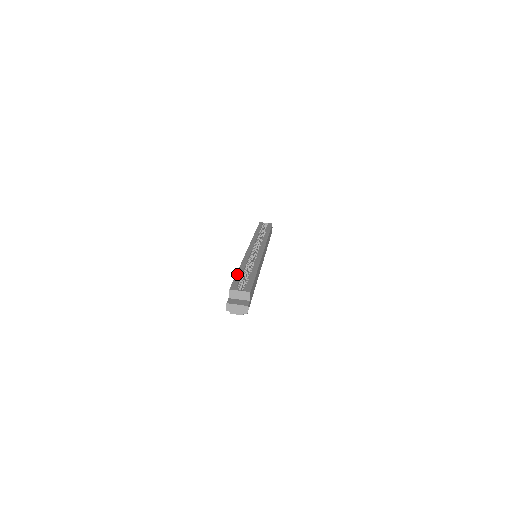
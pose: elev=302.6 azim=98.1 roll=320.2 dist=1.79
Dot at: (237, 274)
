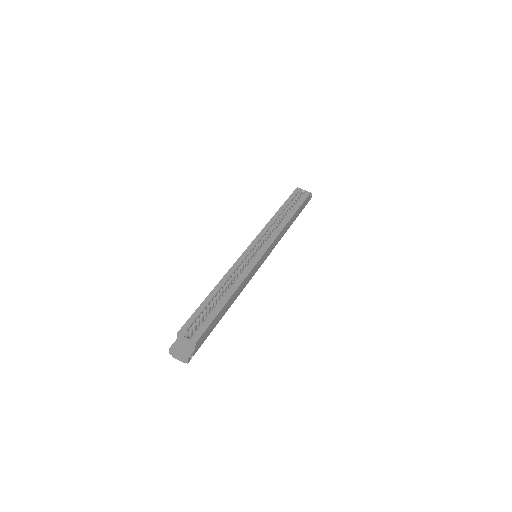
Dot at: (202, 303)
